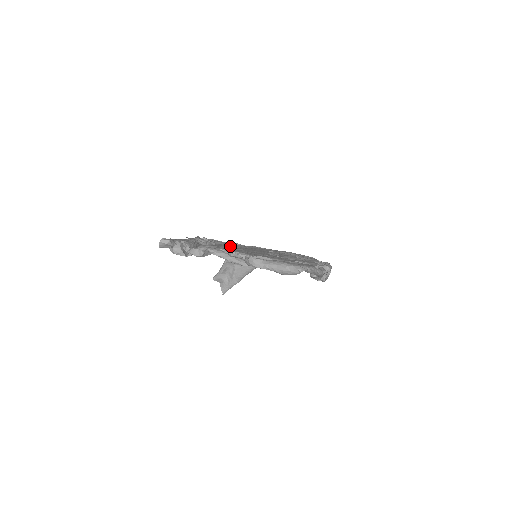
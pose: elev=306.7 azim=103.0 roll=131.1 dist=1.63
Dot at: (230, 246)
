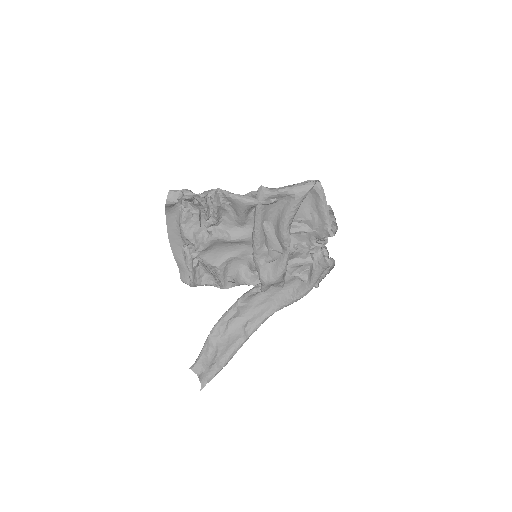
Dot at: (230, 242)
